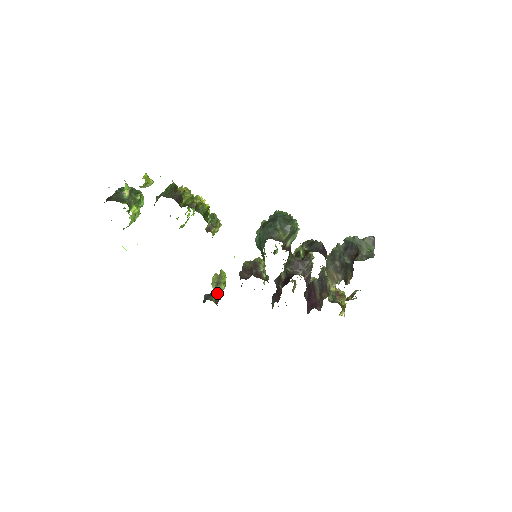
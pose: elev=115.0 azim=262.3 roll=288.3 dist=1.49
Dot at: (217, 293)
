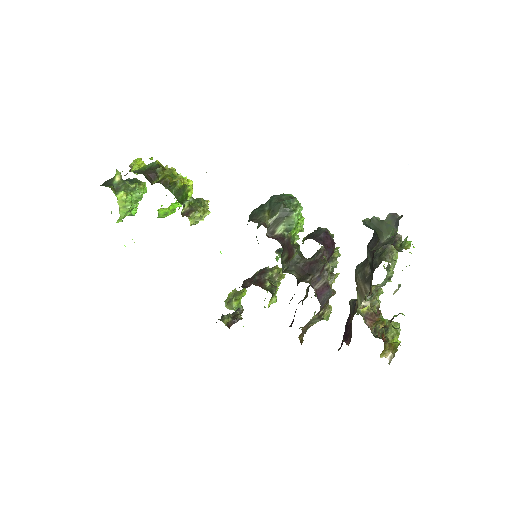
Dot at: (235, 314)
